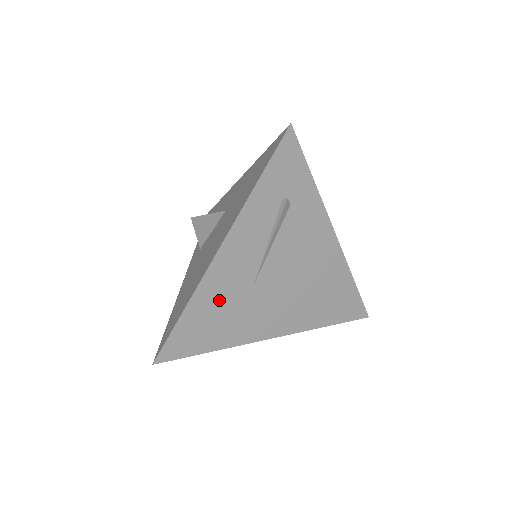
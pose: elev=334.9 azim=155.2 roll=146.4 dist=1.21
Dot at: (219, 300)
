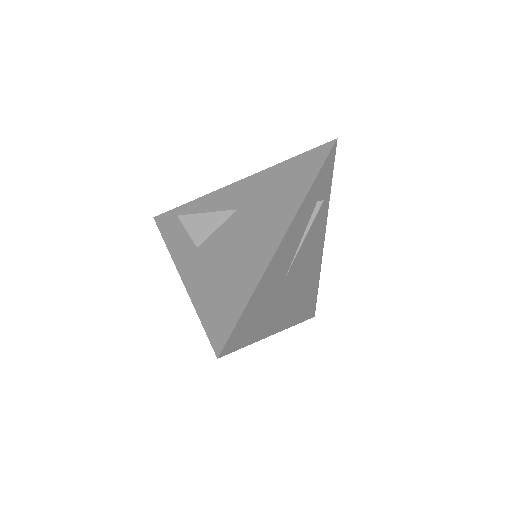
Dot at: (268, 290)
